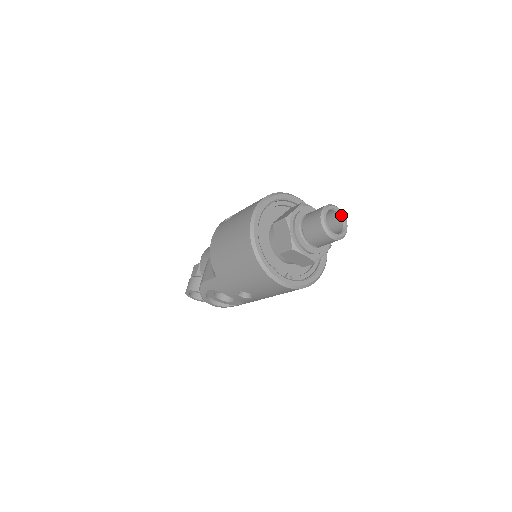
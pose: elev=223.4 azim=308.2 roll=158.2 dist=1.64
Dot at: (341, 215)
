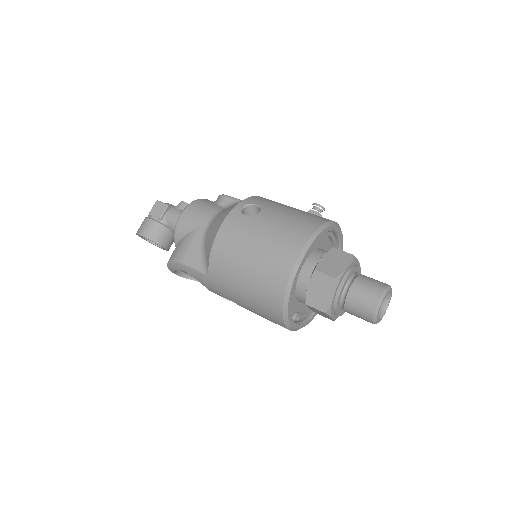
Dot at: (389, 296)
